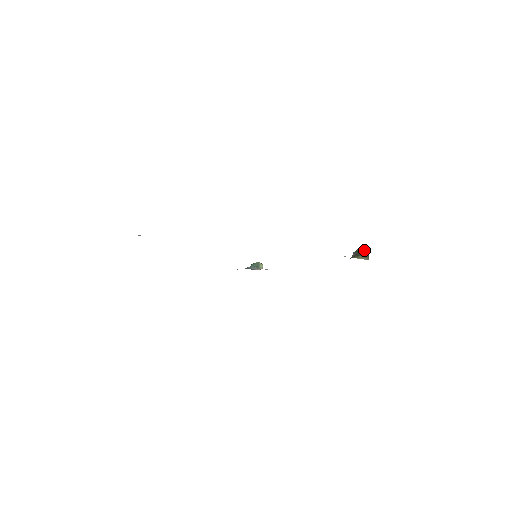
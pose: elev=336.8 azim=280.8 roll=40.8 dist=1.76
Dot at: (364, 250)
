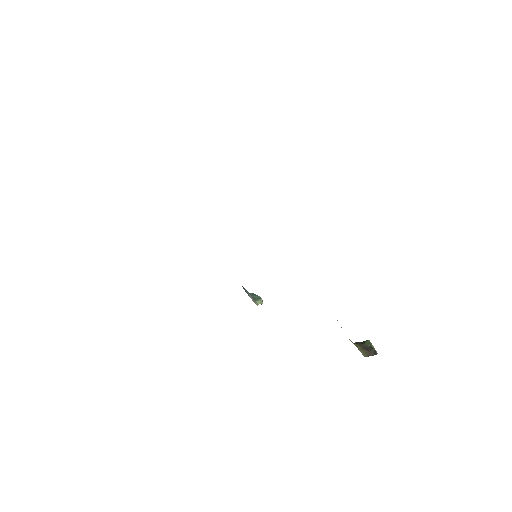
Dot at: (372, 347)
